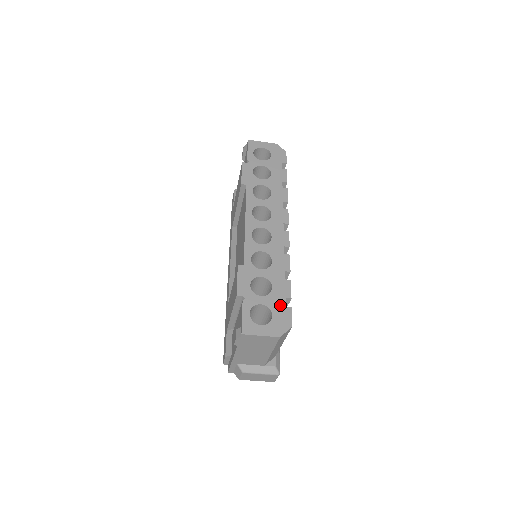
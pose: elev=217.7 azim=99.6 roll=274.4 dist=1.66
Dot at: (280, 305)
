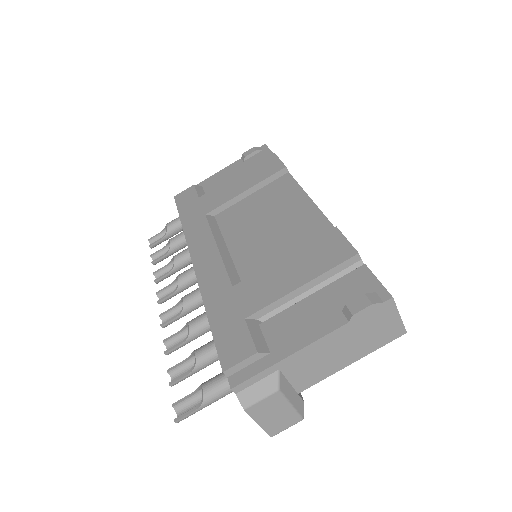
Dot at: occluded
